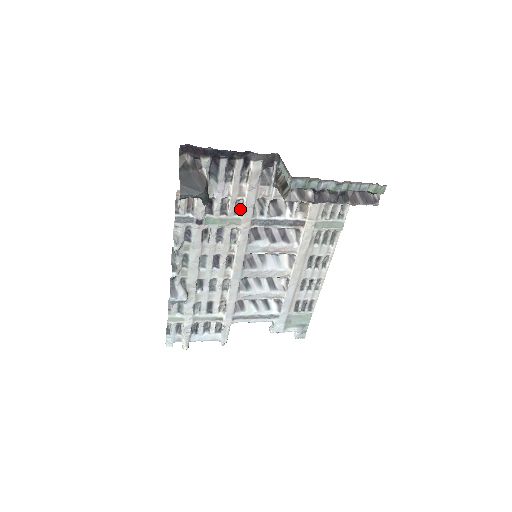
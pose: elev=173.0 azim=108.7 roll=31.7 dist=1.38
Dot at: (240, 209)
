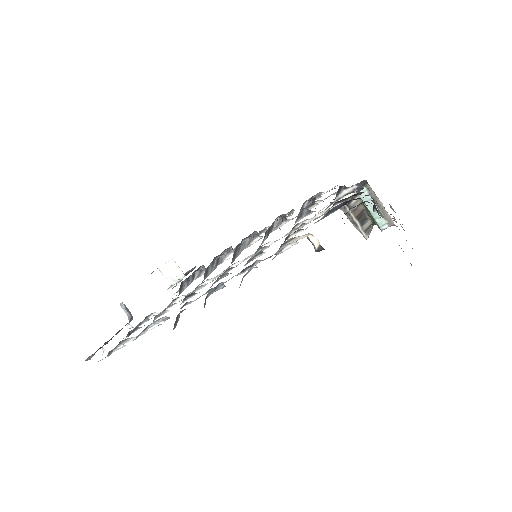
Dot at: (294, 226)
